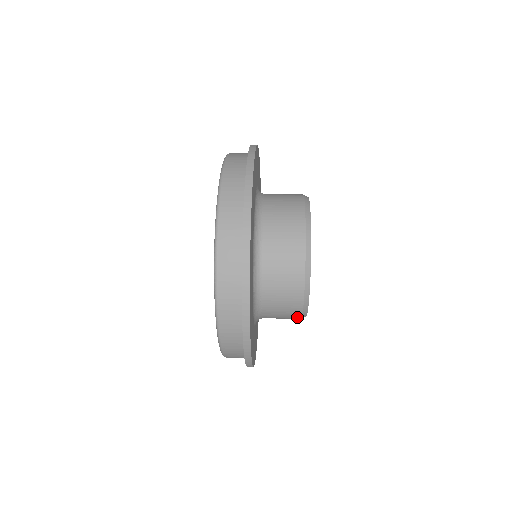
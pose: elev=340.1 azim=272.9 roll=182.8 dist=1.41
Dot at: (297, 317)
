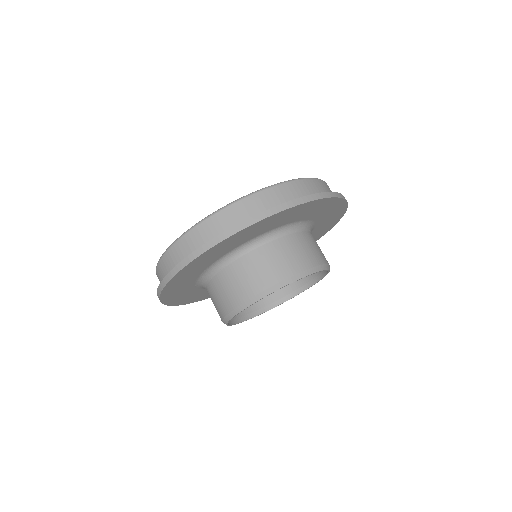
Dot at: (249, 311)
